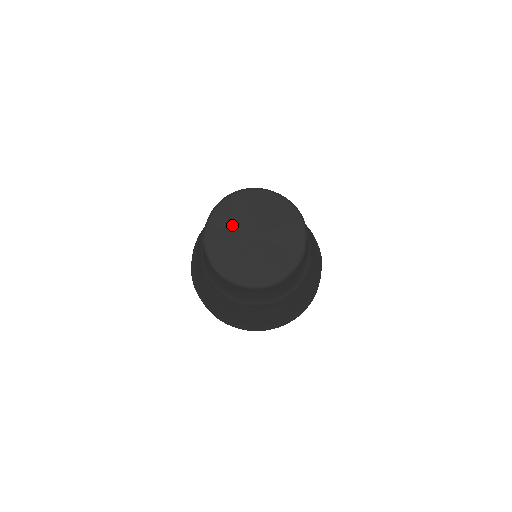
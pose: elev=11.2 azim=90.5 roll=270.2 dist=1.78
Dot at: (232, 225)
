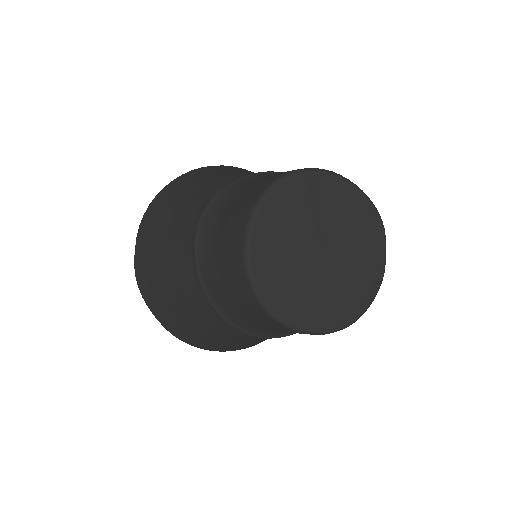
Dot at: (289, 232)
